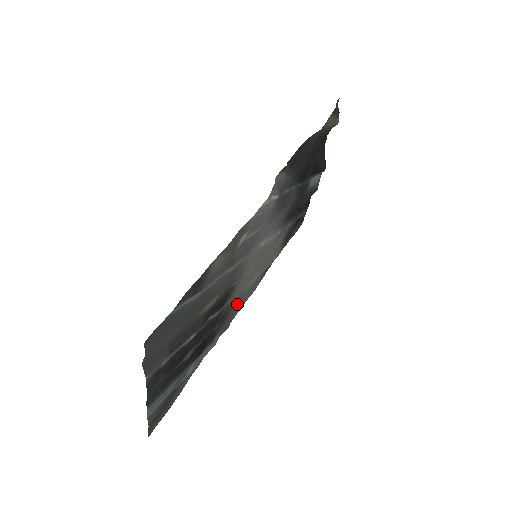
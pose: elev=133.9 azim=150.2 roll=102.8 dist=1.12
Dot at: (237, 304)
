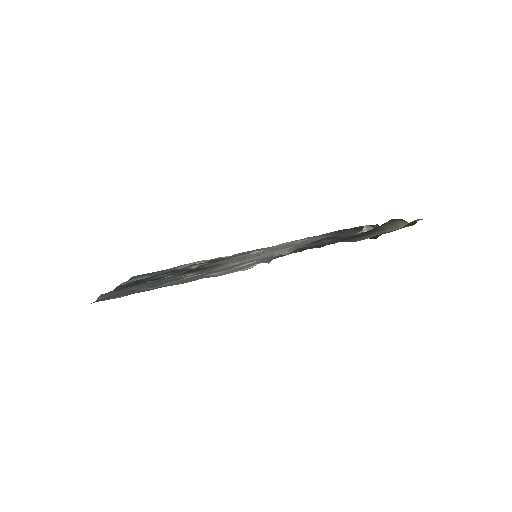
Dot at: occluded
